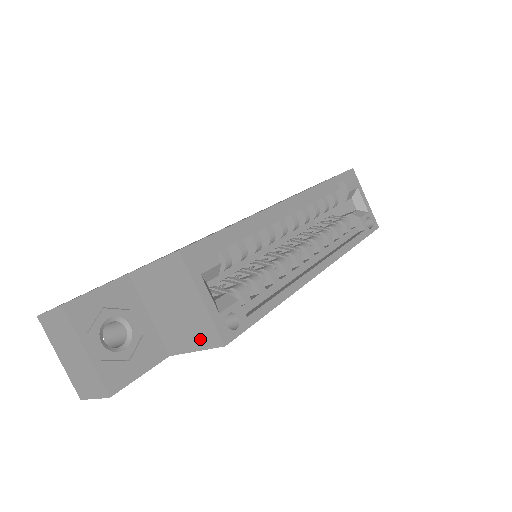
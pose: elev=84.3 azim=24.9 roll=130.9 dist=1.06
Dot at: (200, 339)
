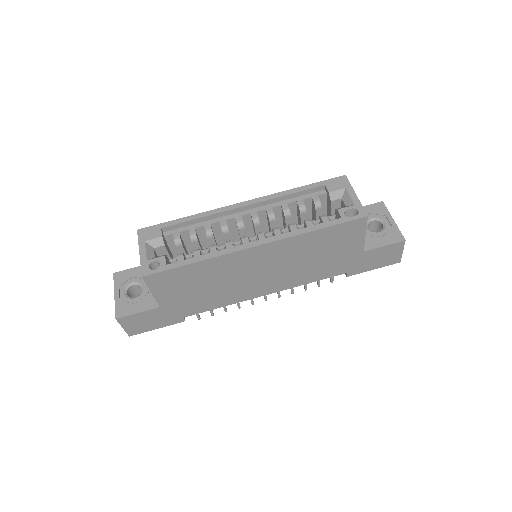
Dot at: occluded
